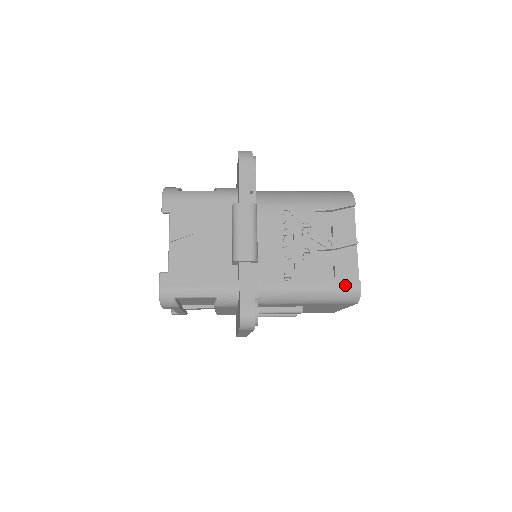
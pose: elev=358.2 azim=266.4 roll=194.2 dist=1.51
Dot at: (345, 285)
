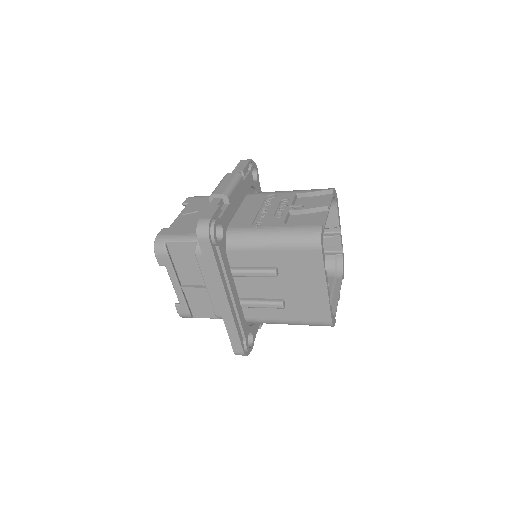
Dot at: (307, 227)
